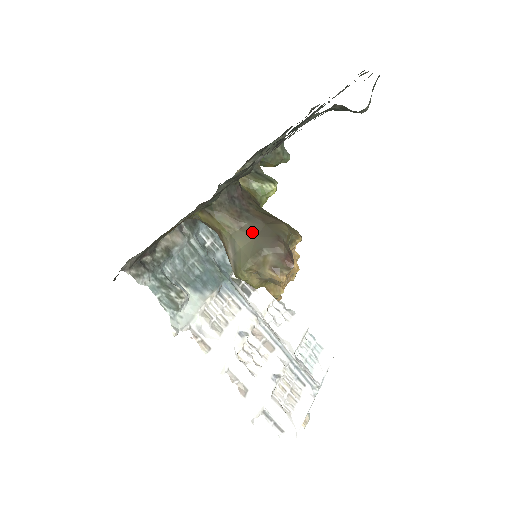
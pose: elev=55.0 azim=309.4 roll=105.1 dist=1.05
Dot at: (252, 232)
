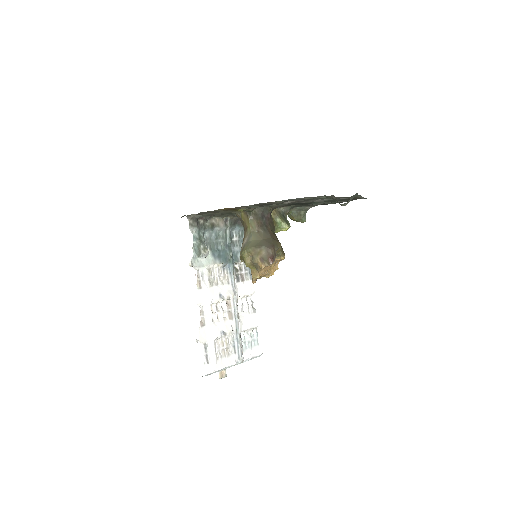
Dot at: (262, 236)
